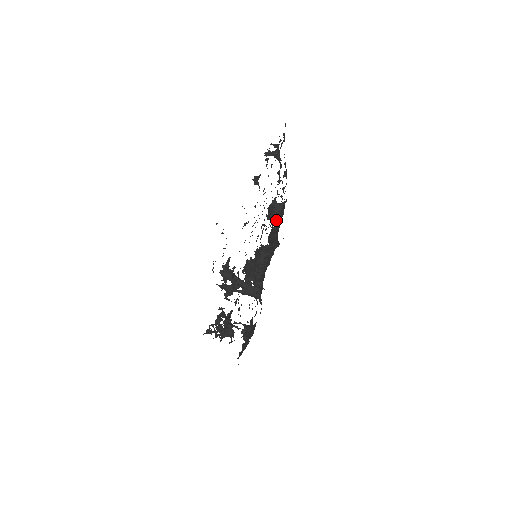
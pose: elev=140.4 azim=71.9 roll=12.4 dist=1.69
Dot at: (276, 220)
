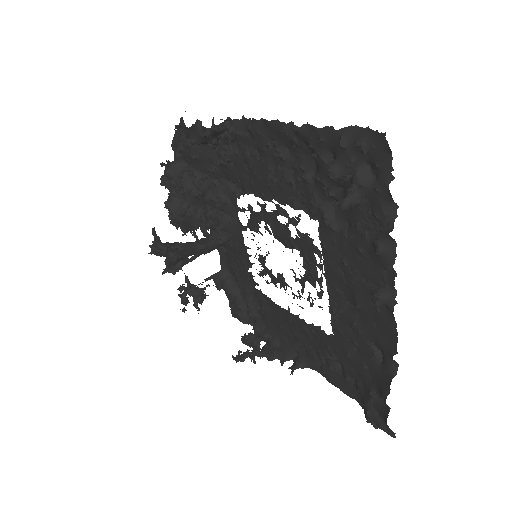
Dot at: occluded
